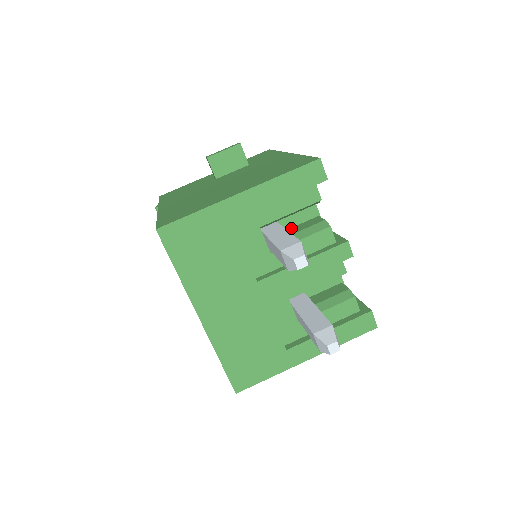
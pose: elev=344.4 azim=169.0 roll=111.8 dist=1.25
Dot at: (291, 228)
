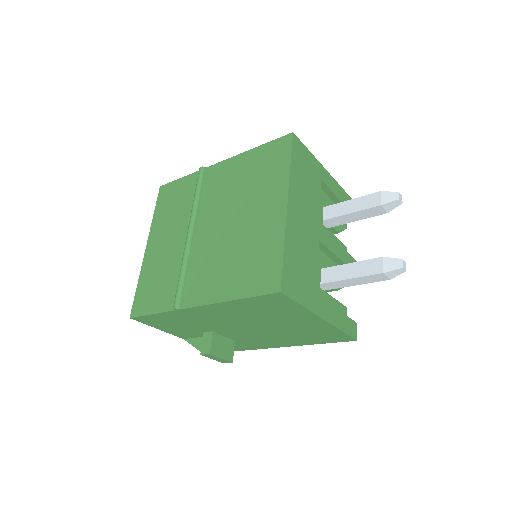
Dot at: occluded
